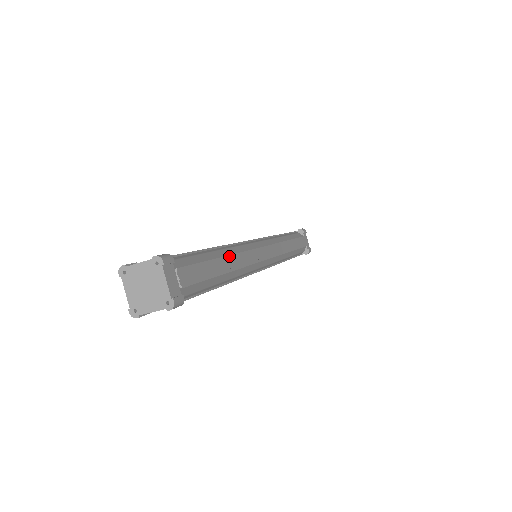
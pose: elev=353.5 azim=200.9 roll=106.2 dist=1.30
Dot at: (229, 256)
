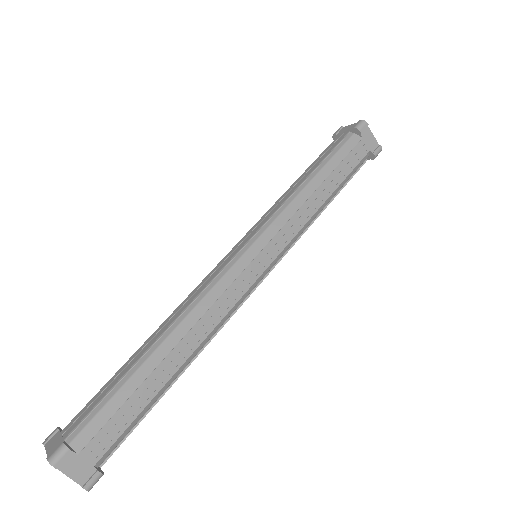
Dot at: (171, 353)
